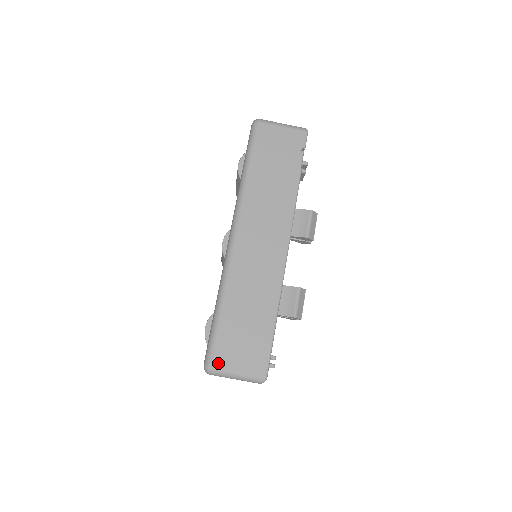
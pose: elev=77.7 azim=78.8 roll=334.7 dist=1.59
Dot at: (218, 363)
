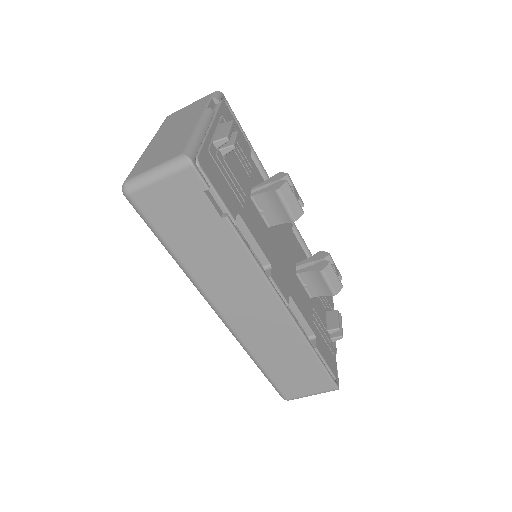
Dot at: (290, 396)
